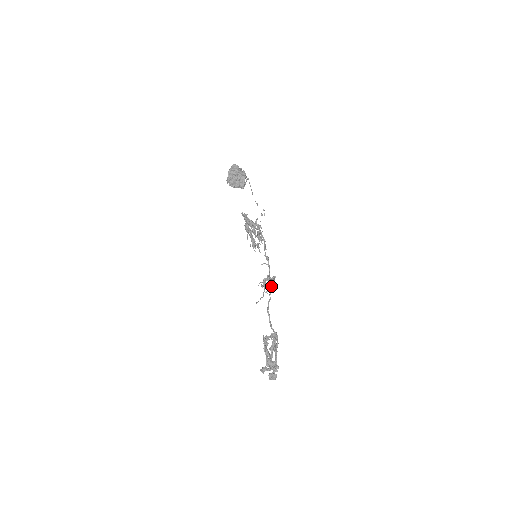
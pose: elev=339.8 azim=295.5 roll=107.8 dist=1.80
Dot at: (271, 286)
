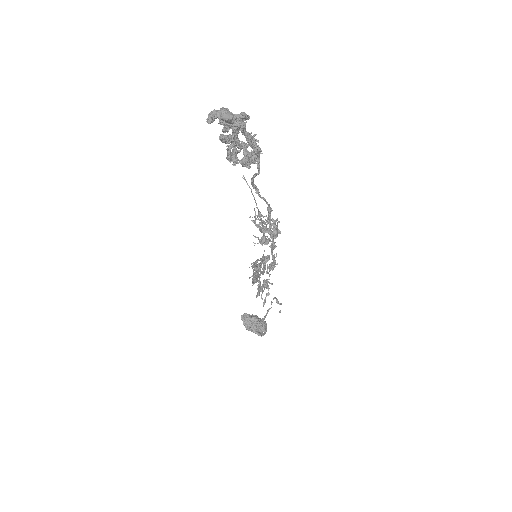
Dot at: (268, 230)
